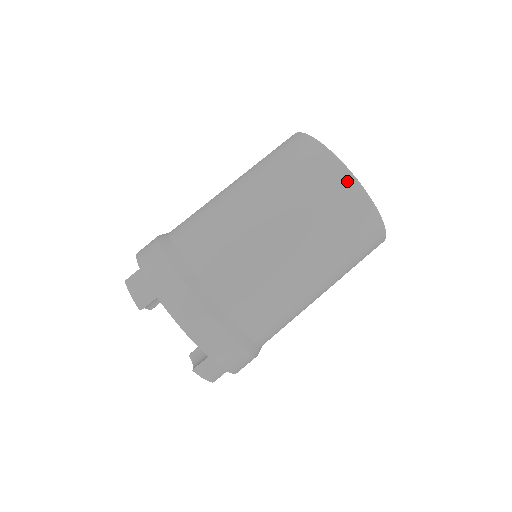
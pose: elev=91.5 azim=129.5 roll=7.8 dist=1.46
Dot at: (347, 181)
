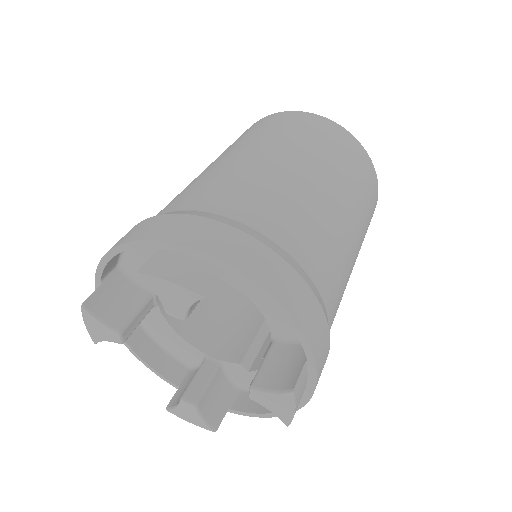
Dot at: occluded
